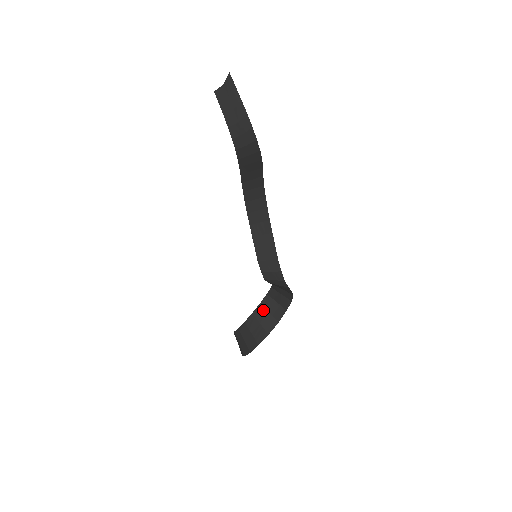
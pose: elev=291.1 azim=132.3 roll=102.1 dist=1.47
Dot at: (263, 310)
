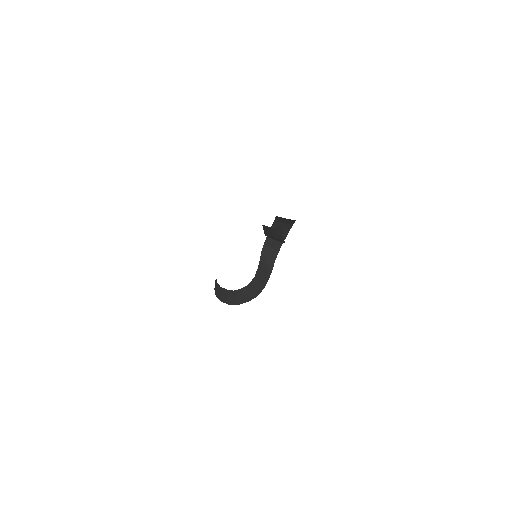
Dot at: (233, 294)
